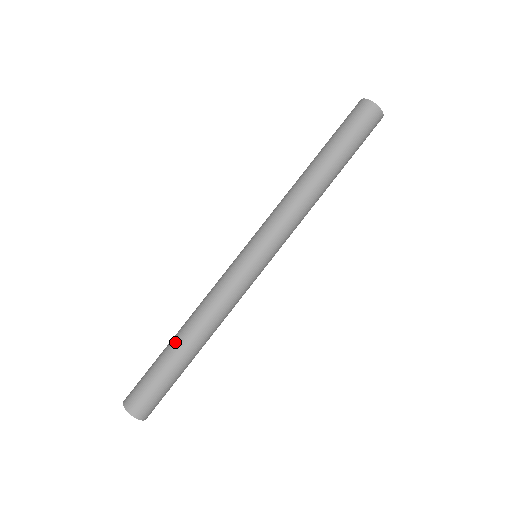
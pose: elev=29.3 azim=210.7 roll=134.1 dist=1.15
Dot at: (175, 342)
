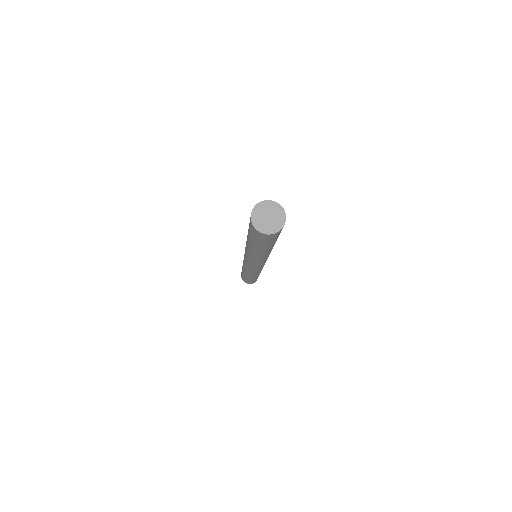
Dot at: occluded
